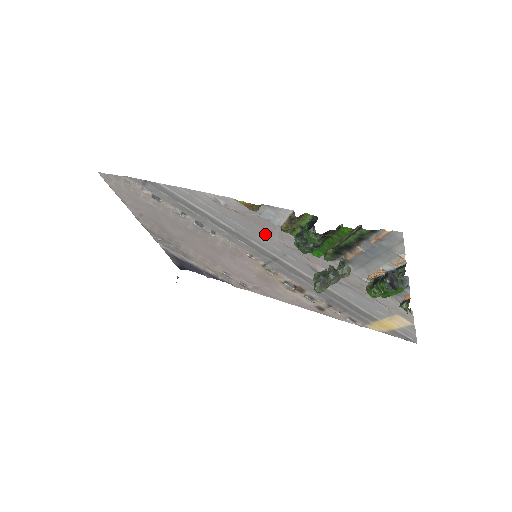
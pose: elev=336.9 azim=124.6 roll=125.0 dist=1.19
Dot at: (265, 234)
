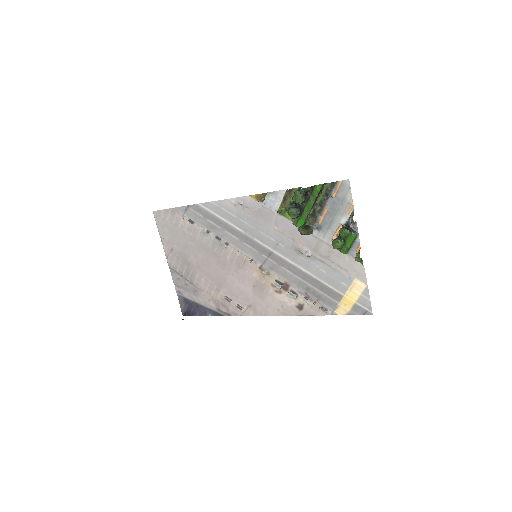
Dot at: (266, 226)
